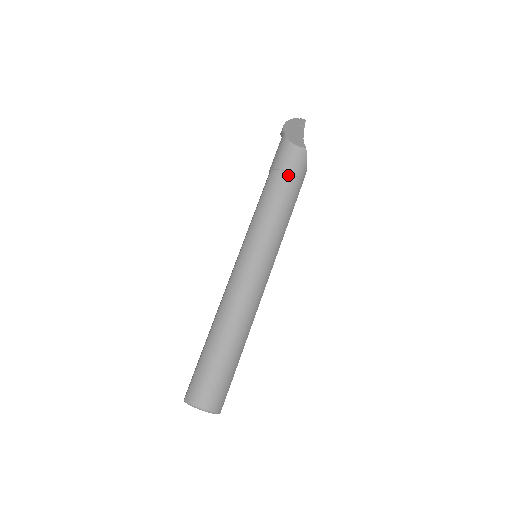
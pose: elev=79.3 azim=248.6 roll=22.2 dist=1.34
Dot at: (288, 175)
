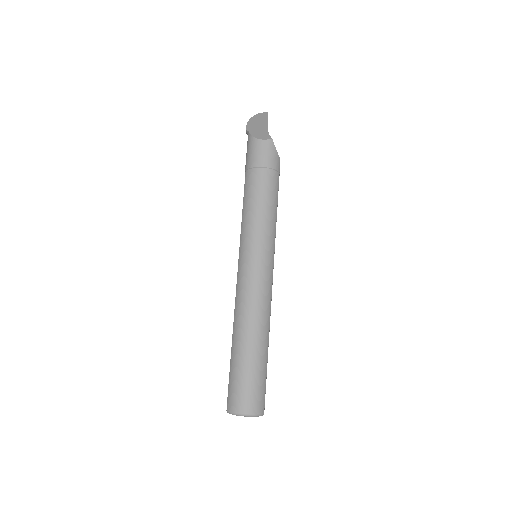
Dot at: (262, 170)
